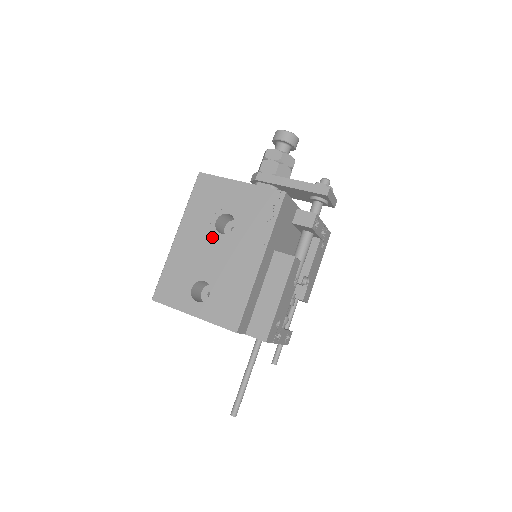
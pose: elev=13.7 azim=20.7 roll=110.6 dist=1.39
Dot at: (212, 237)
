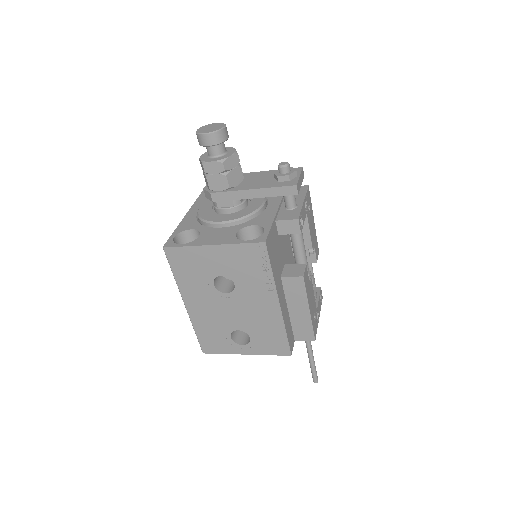
Dot at: (220, 298)
